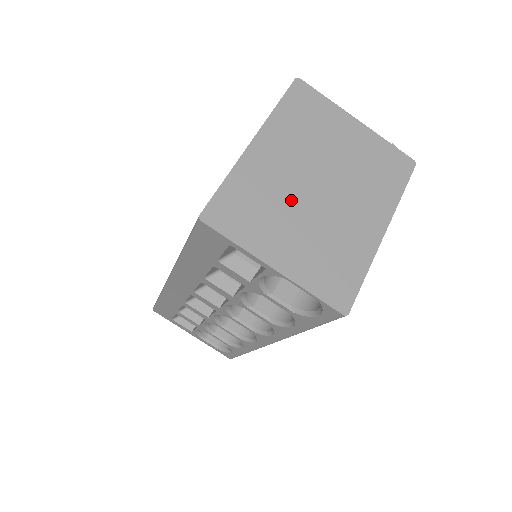
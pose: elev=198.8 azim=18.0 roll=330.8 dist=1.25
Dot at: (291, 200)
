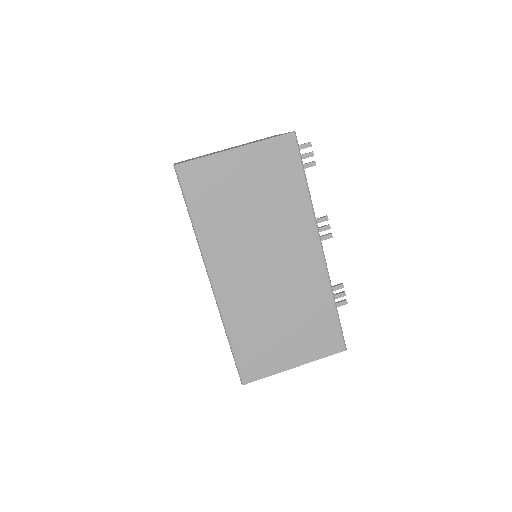
Dot at: occluded
